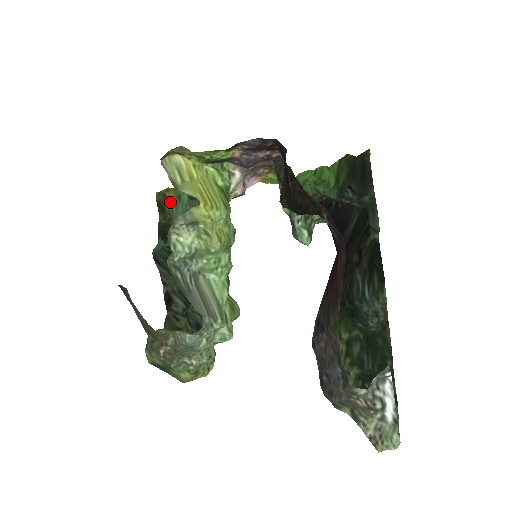
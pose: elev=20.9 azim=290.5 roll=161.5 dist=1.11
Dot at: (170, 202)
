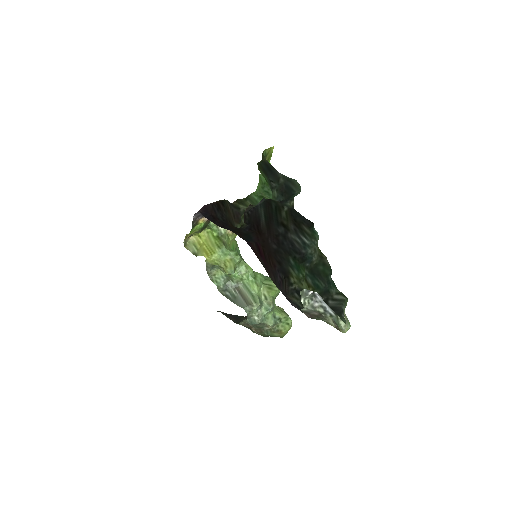
Dot at: occluded
